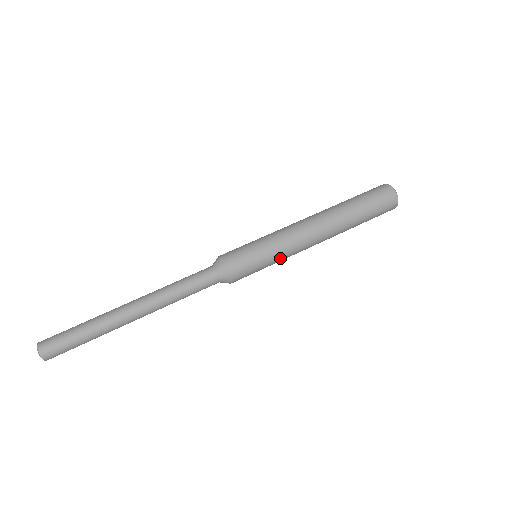
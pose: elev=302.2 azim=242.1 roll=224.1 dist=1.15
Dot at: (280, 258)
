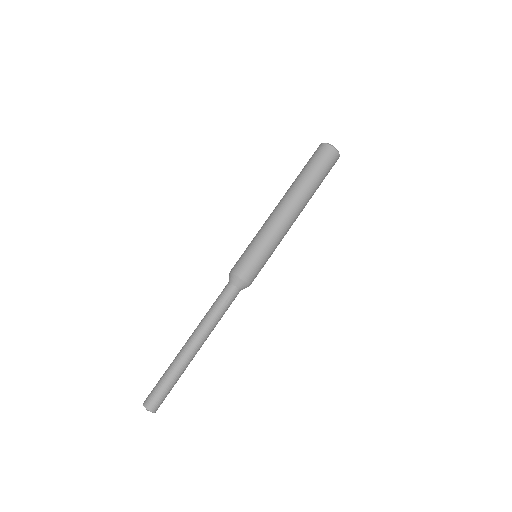
Dot at: (274, 247)
